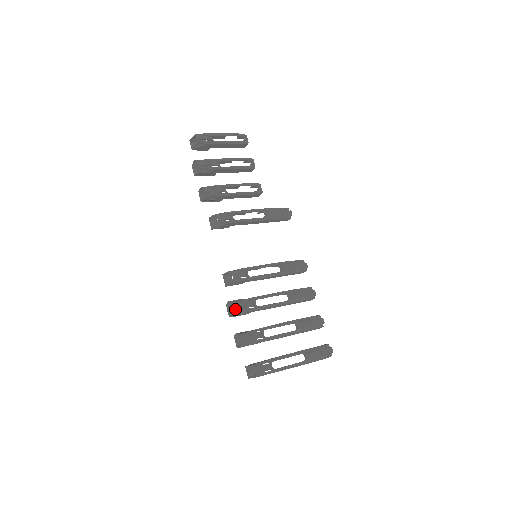
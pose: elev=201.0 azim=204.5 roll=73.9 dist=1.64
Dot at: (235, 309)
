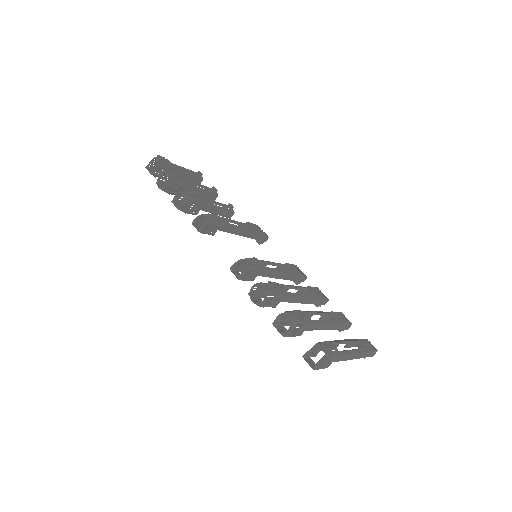
Dot at: (267, 287)
